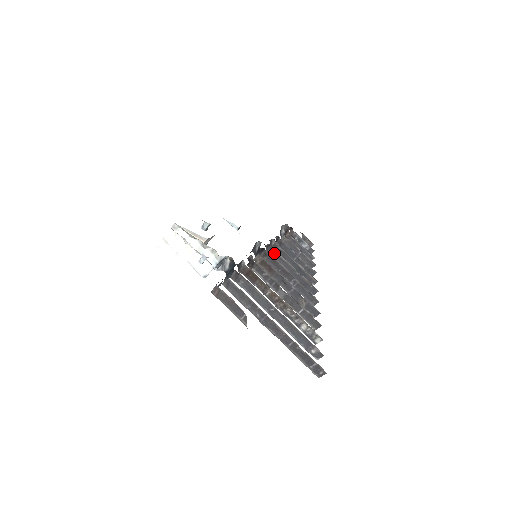
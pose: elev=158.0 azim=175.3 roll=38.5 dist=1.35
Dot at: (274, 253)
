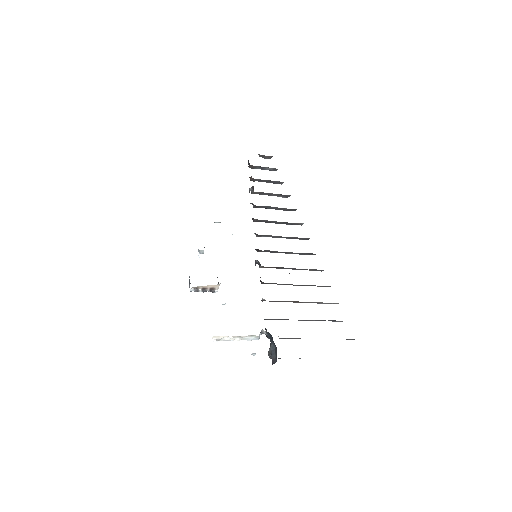
Dot at: (264, 236)
